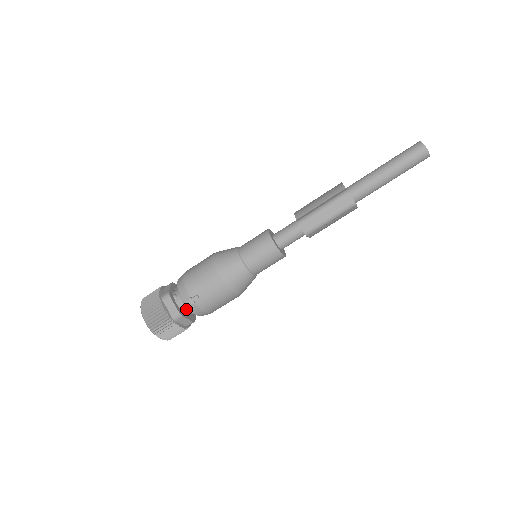
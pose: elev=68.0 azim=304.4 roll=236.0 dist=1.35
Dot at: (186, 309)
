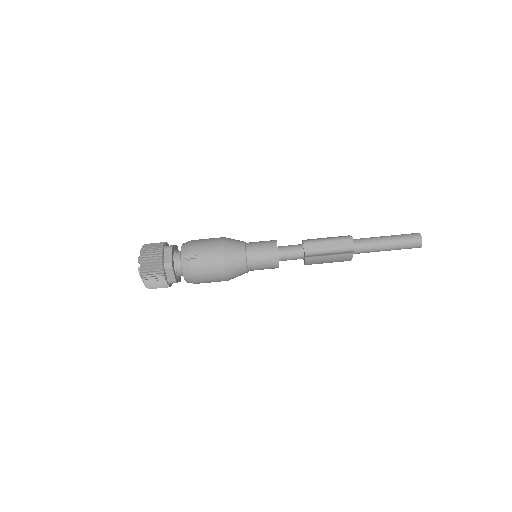
Dot at: (178, 266)
